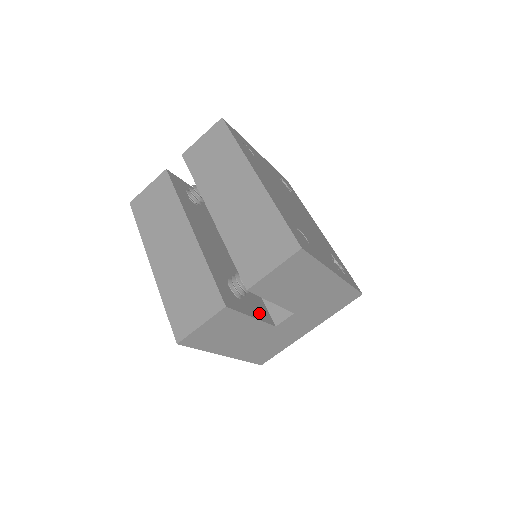
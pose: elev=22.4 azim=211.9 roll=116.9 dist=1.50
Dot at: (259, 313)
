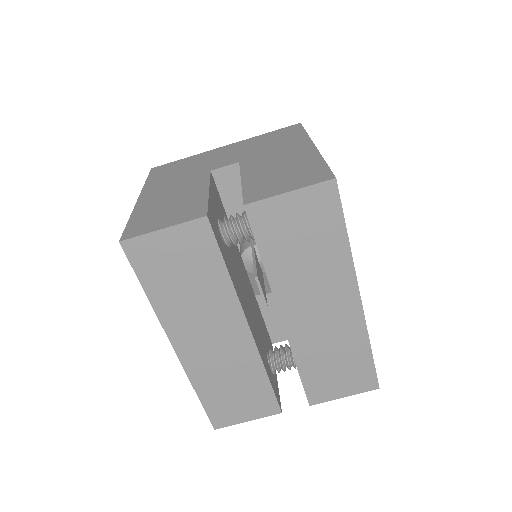
Dot at: occluded
